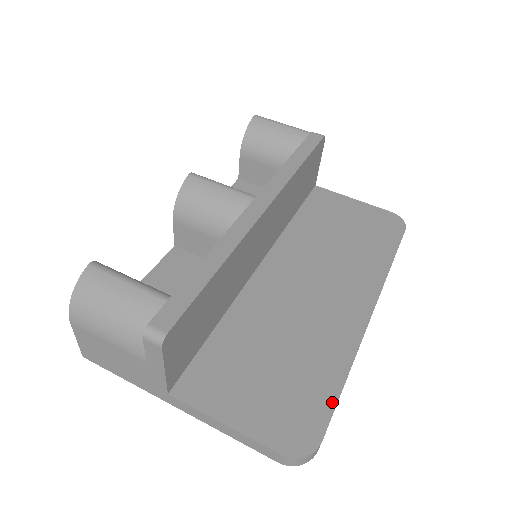
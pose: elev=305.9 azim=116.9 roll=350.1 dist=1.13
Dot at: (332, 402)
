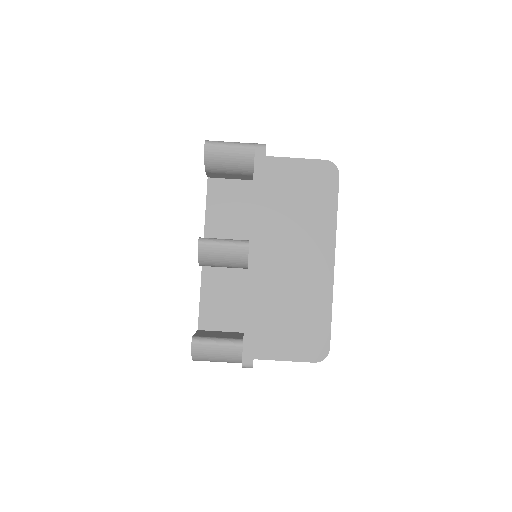
Dot at: (329, 327)
